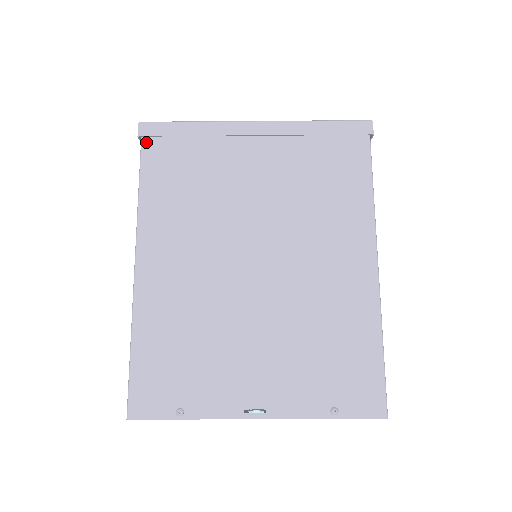
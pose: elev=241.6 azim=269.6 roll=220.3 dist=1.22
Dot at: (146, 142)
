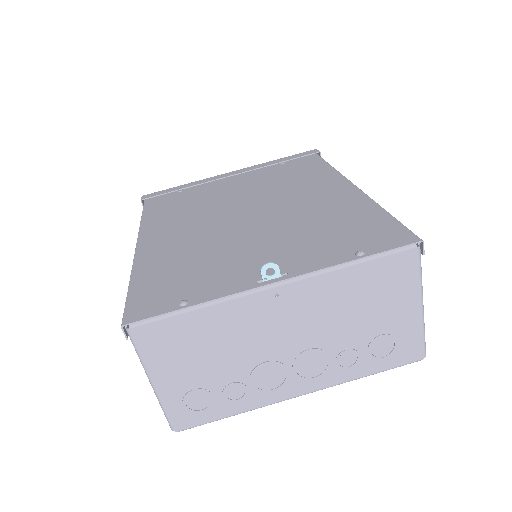
Dot at: (148, 203)
